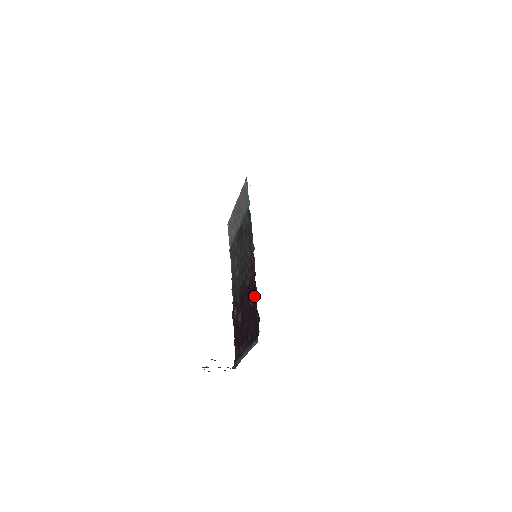
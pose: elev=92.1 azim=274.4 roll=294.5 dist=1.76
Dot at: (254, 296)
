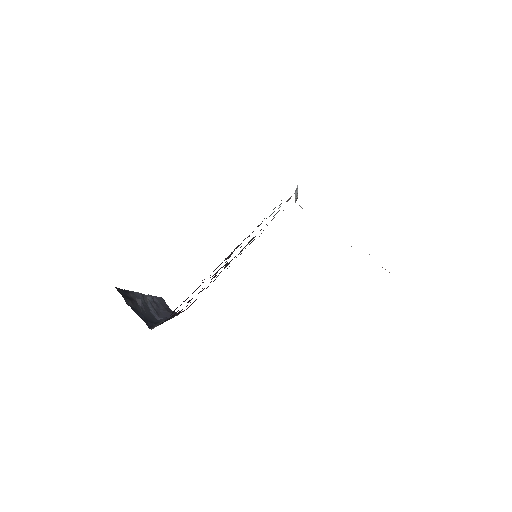
Dot at: occluded
